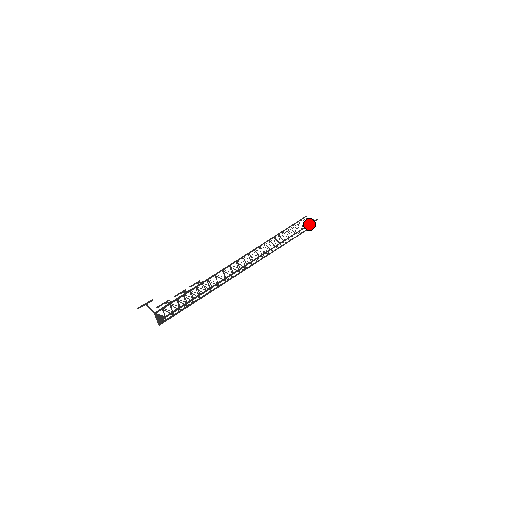
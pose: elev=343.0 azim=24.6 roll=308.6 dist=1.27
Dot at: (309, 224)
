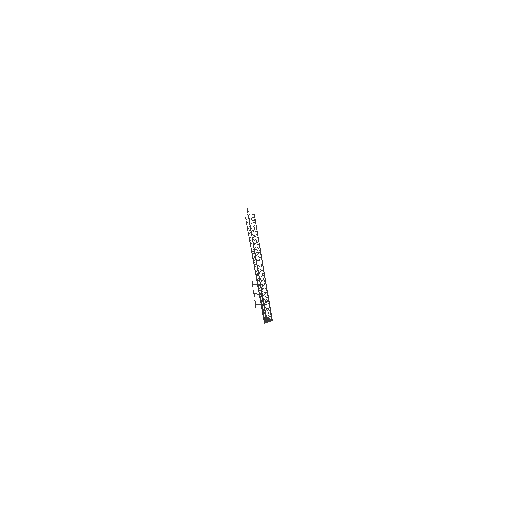
Dot at: occluded
